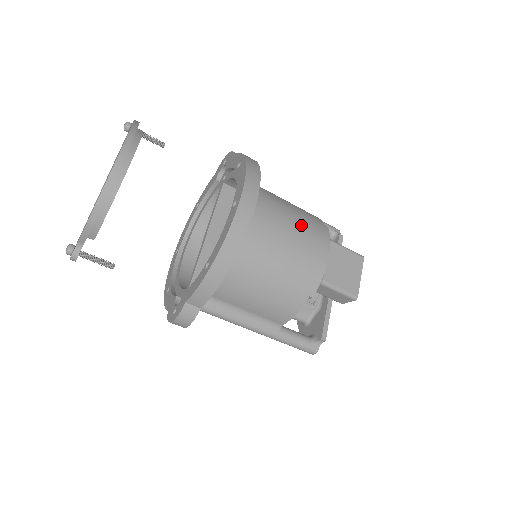
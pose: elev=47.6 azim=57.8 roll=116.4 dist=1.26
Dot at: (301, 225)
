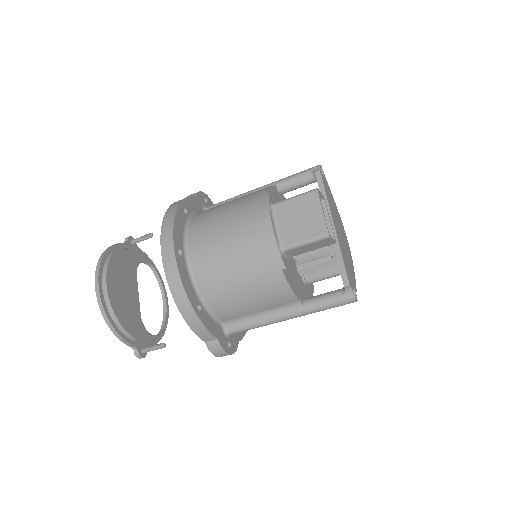
Dot at: (236, 219)
